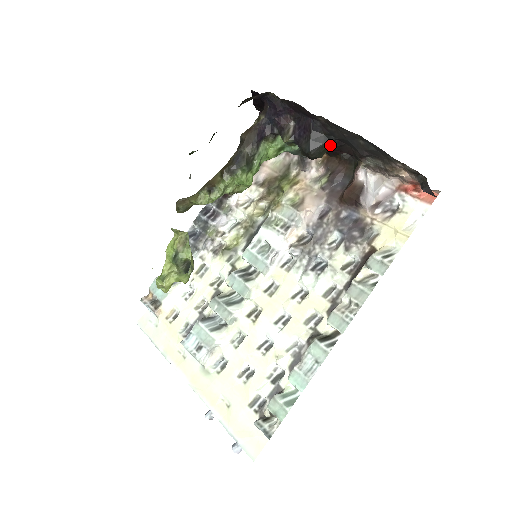
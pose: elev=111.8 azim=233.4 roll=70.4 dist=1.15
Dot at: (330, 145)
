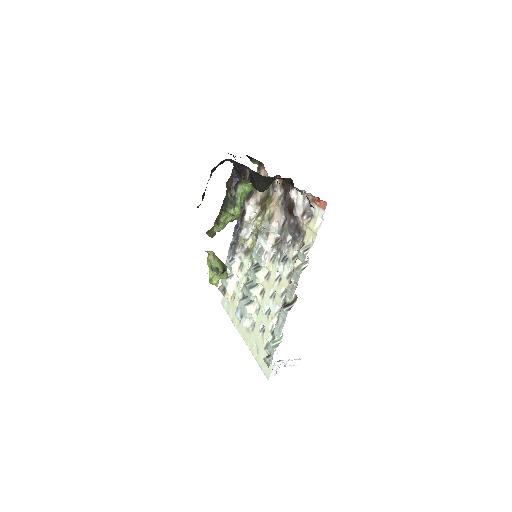
Dot at: (268, 181)
